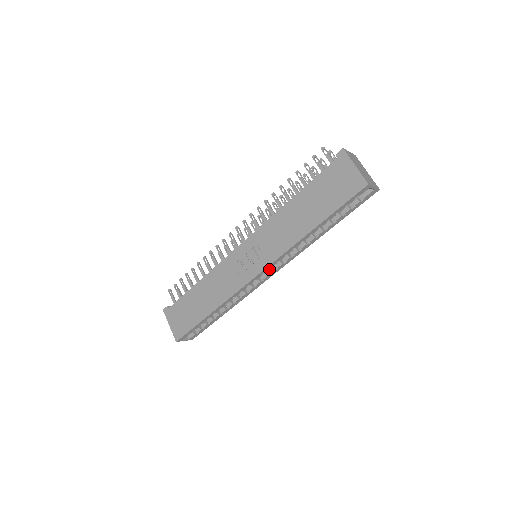
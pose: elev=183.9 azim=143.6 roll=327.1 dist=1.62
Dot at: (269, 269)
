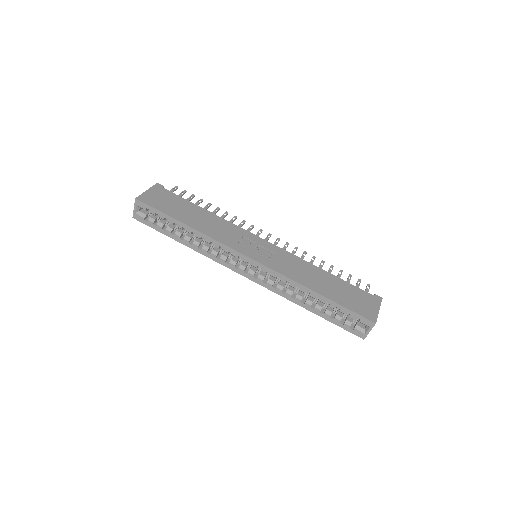
Dot at: (253, 270)
